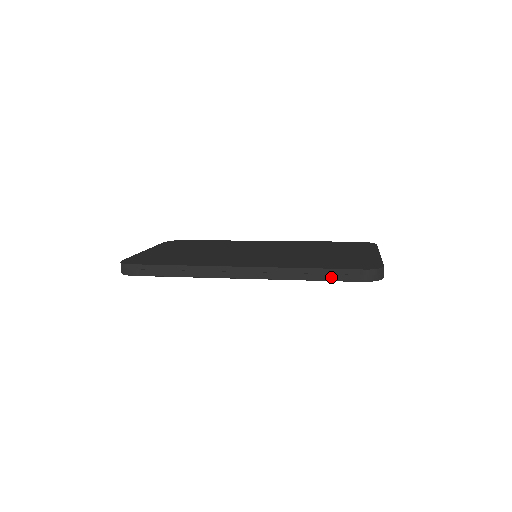
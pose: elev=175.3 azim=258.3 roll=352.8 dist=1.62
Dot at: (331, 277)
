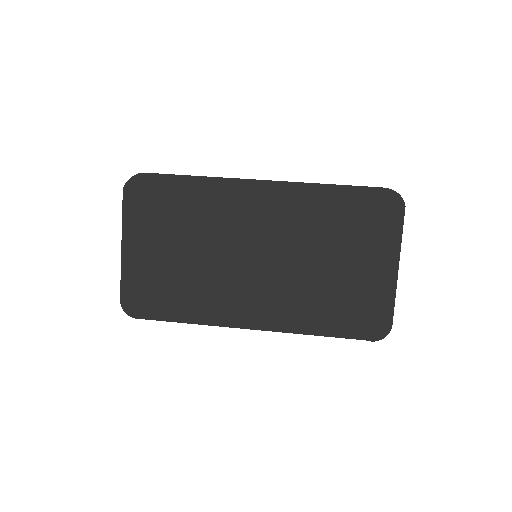
Dot at: occluded
